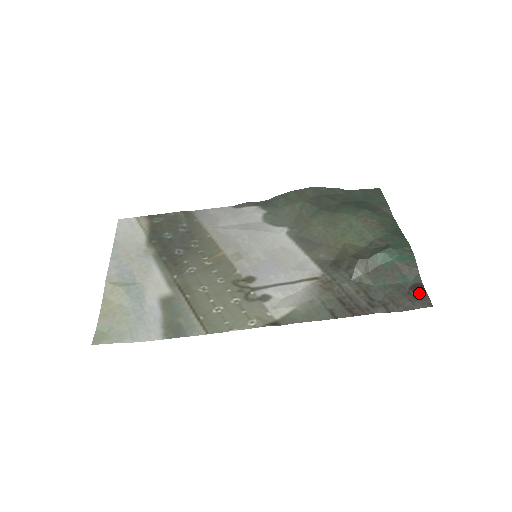
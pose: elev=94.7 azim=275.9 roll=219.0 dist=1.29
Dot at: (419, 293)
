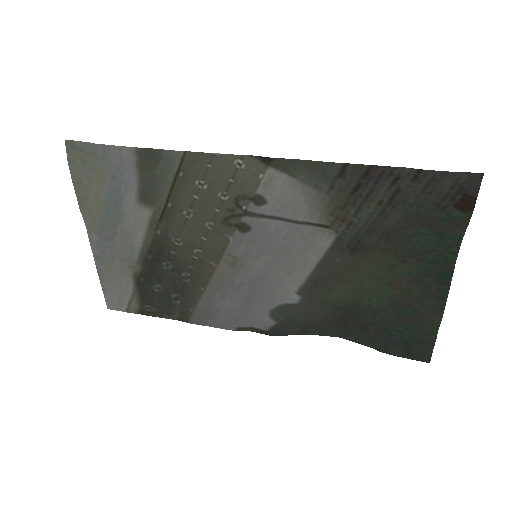
Dot at: (466, 196)
